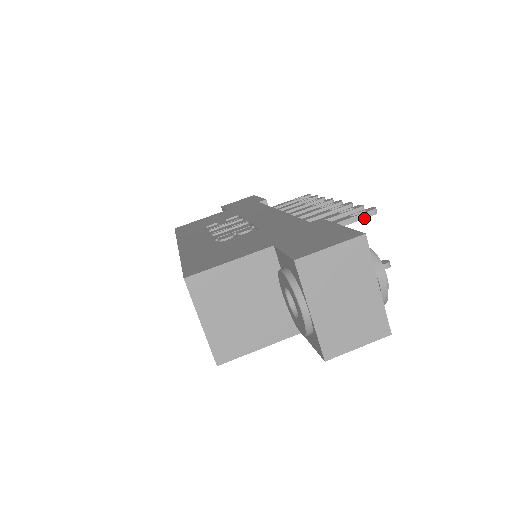
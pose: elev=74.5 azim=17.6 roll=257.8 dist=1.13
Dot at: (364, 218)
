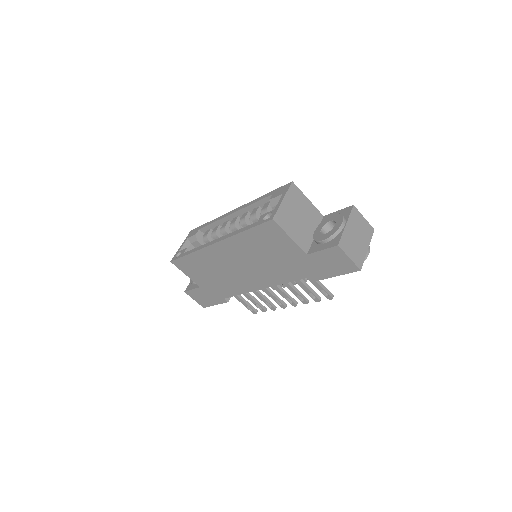
Dot at: occluded
